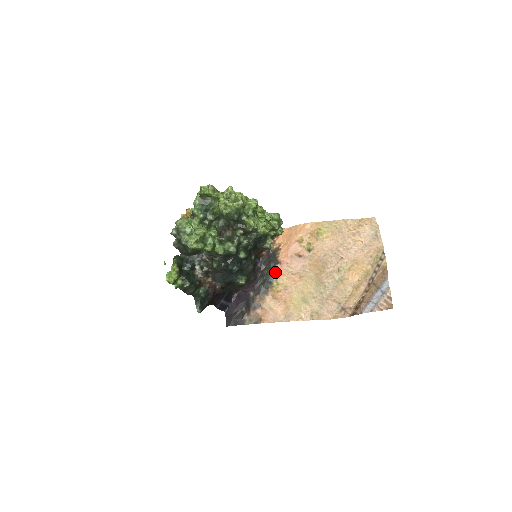
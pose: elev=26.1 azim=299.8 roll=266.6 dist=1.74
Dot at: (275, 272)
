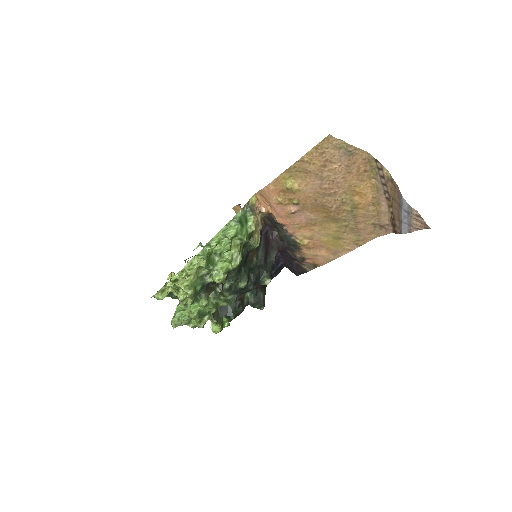
Dot at: (288, 233)
